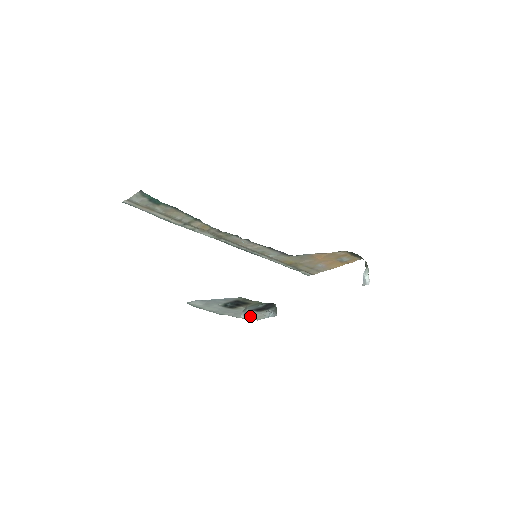
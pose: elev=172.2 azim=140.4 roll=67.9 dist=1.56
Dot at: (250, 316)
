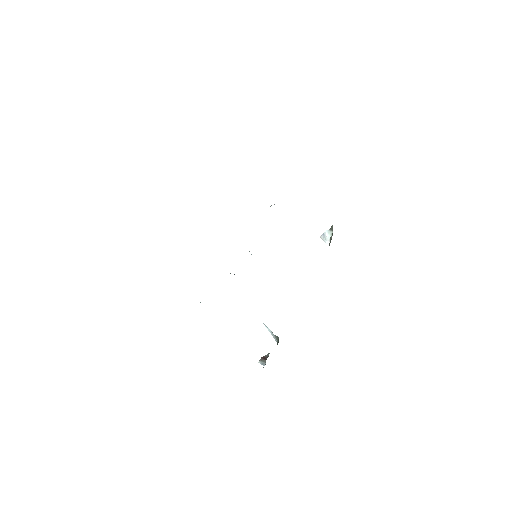
Dot at: occluded
